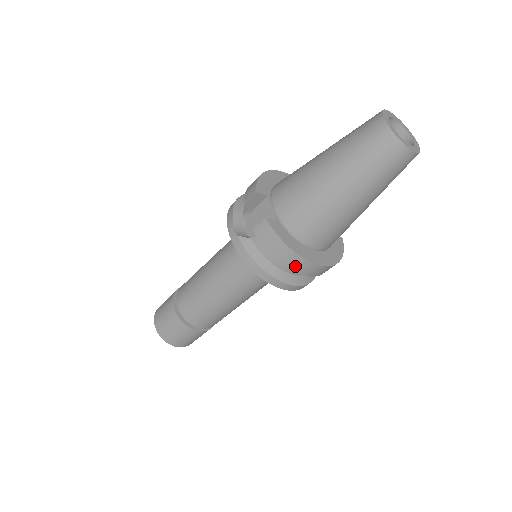
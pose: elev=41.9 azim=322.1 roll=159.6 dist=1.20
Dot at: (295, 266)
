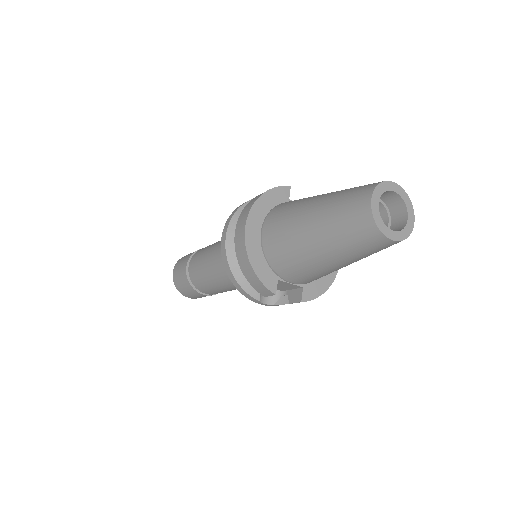
Dot at: occluded
